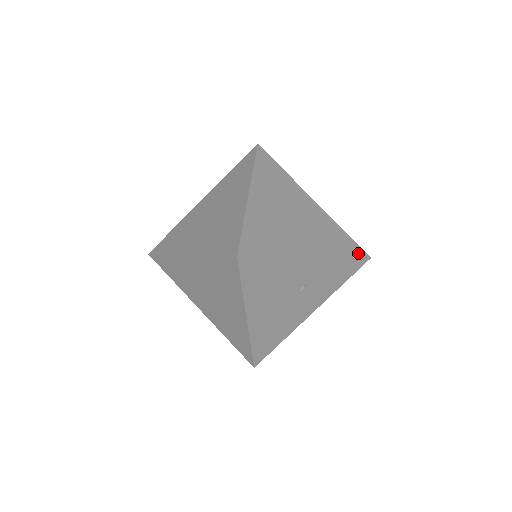
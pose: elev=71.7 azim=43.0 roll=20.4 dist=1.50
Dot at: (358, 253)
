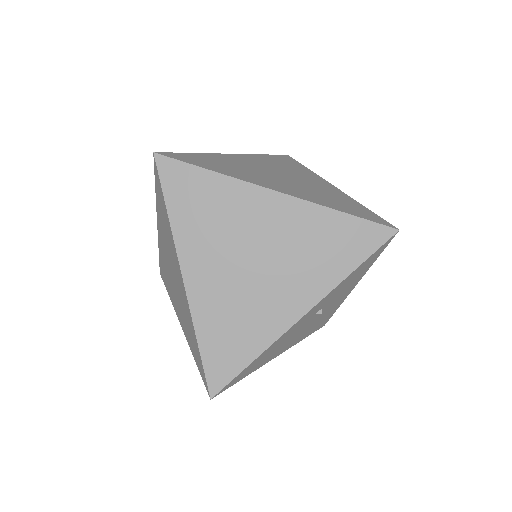
Dot at: (374, 240)
